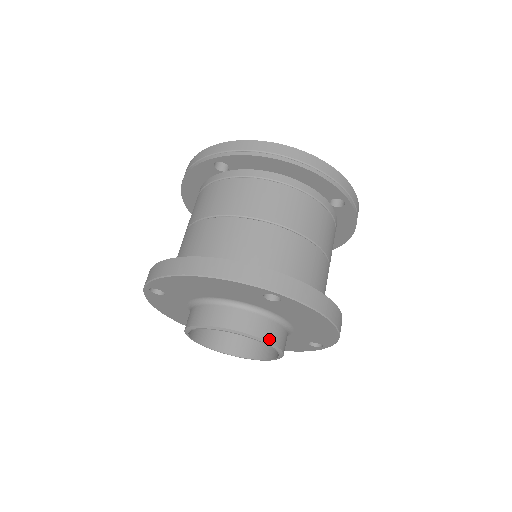
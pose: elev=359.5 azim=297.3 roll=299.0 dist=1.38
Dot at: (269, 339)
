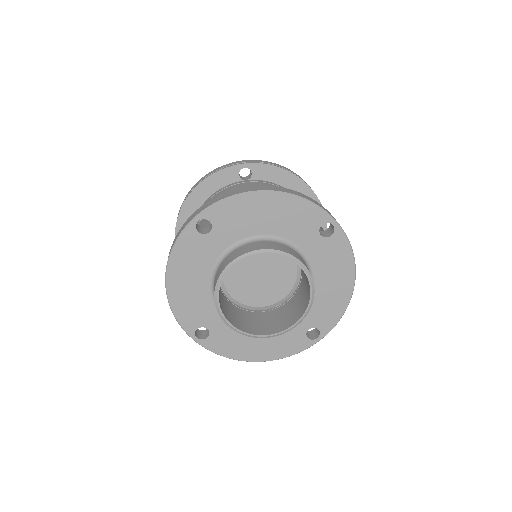
Dot at: occluded
